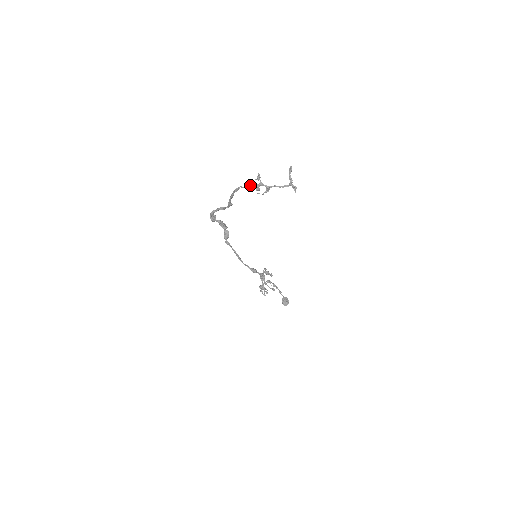
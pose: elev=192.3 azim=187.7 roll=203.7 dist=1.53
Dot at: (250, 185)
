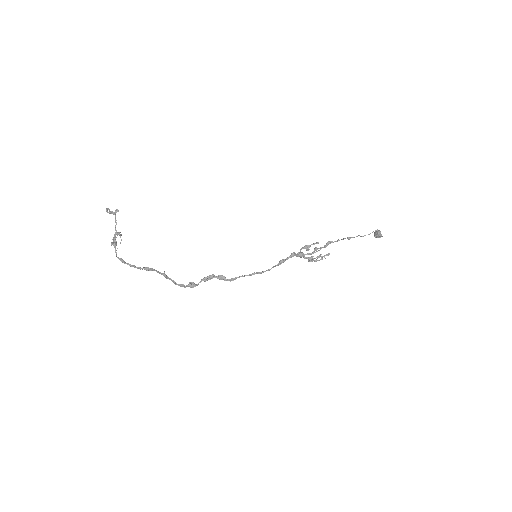
Dot at: occluded
